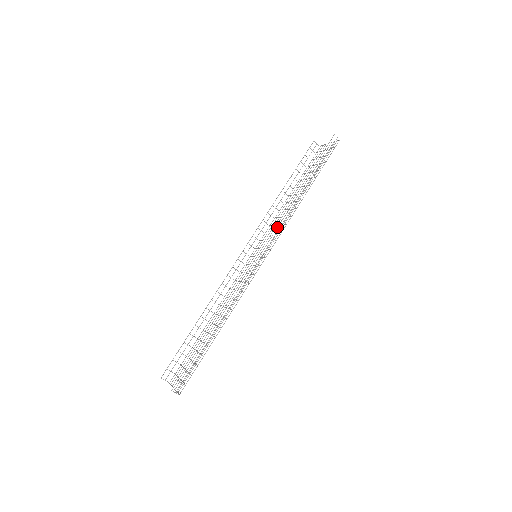
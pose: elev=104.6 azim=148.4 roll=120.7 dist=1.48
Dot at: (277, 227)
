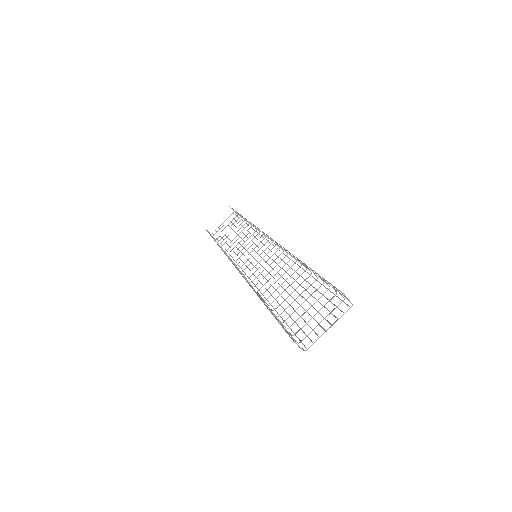
Dot at: occluded
